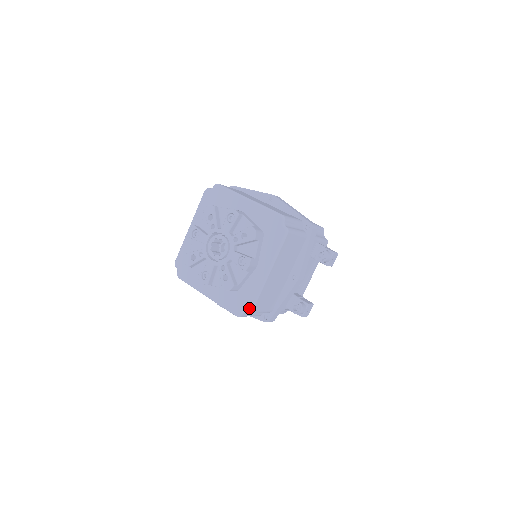
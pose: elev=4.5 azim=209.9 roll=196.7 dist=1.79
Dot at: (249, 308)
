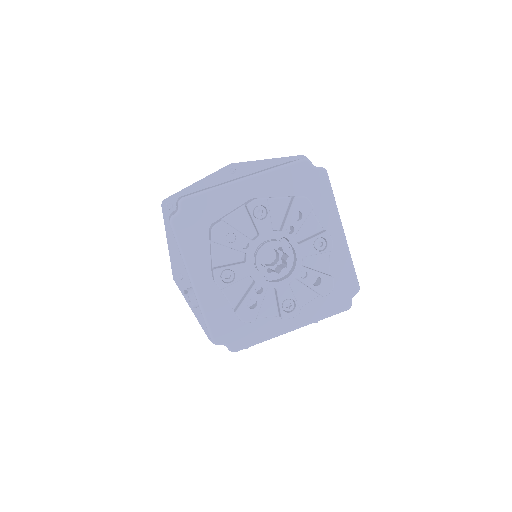
Dot at: (237, 347)
